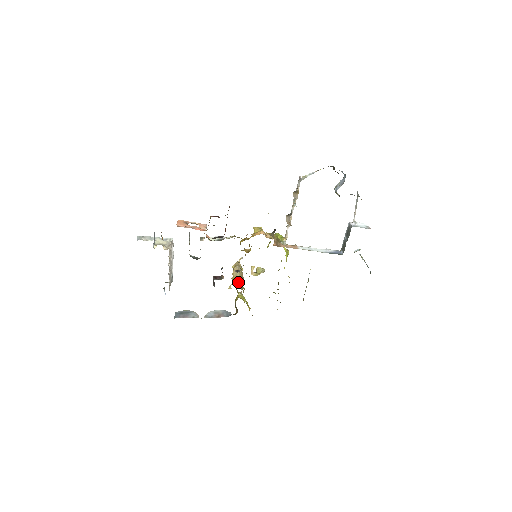
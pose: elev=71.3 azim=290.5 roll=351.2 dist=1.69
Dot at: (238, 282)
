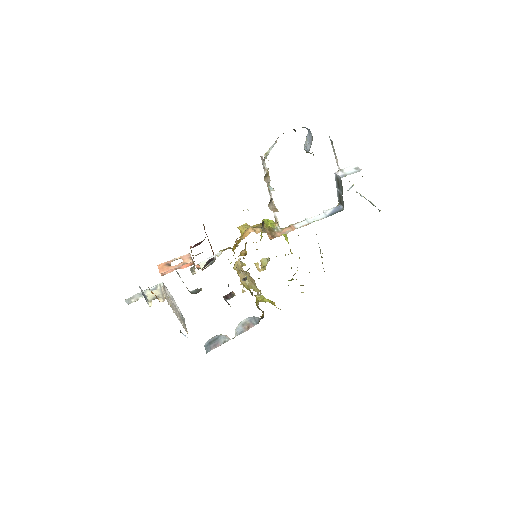
Dot at: (251, 288)
